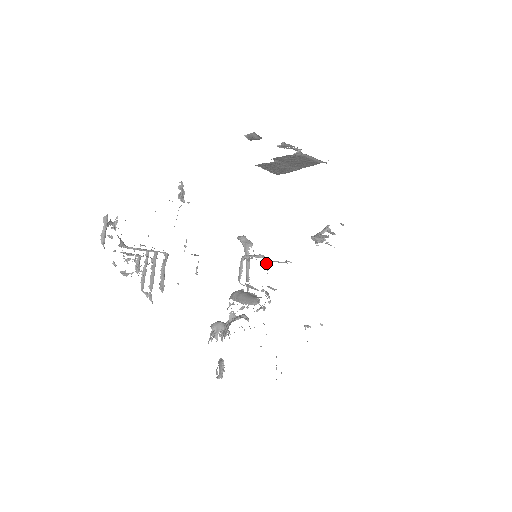
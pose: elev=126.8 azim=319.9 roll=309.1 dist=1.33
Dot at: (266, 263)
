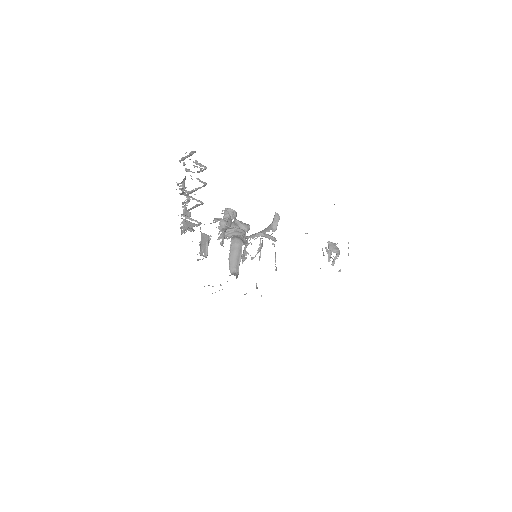
Dot at: (272, 244)
